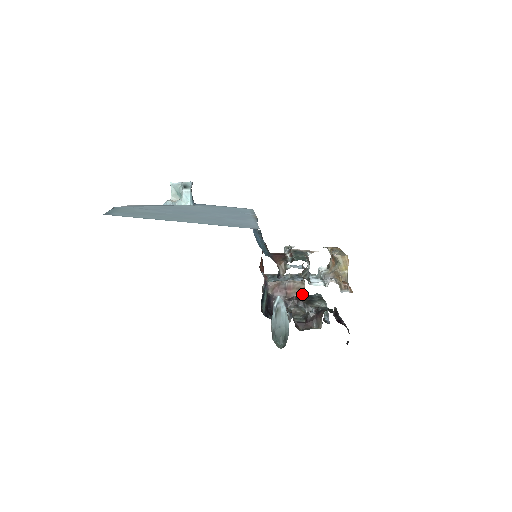
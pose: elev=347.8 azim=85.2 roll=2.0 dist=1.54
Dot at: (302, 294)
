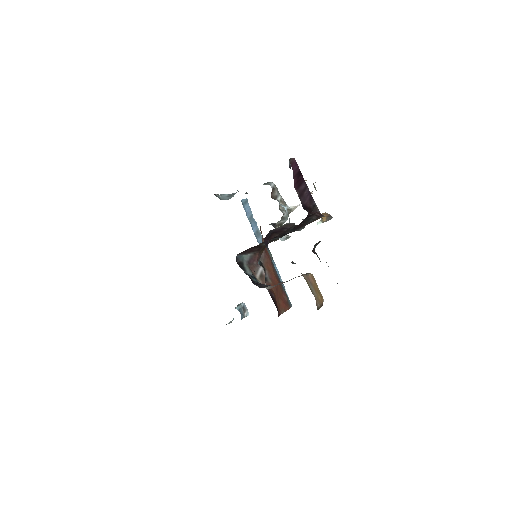
Dot at: occluded
